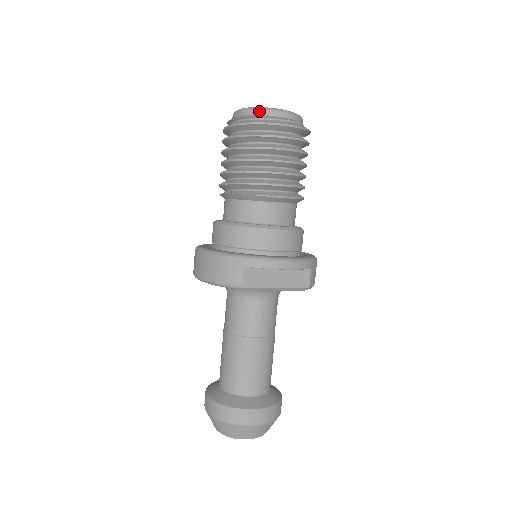
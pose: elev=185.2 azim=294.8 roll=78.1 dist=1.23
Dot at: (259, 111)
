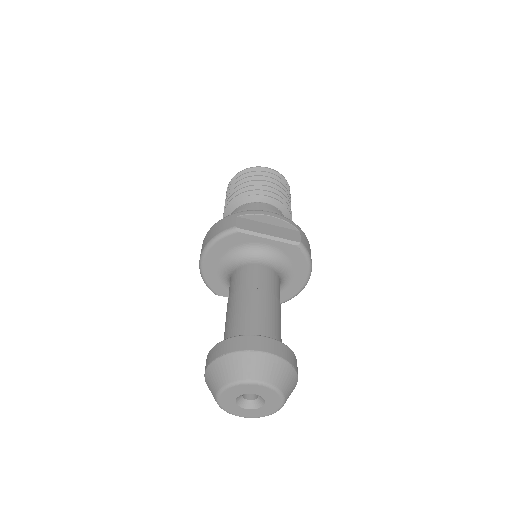
Dot at: occluded
